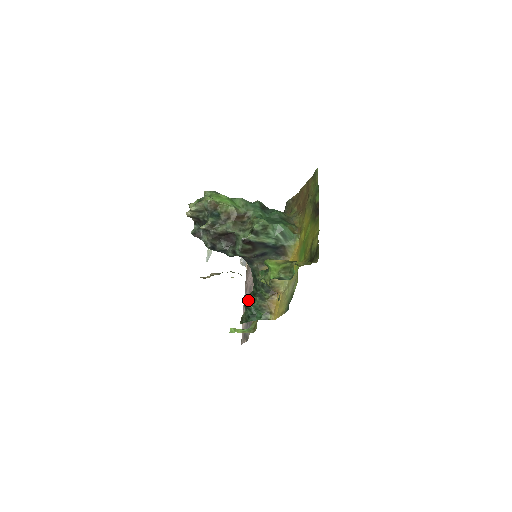
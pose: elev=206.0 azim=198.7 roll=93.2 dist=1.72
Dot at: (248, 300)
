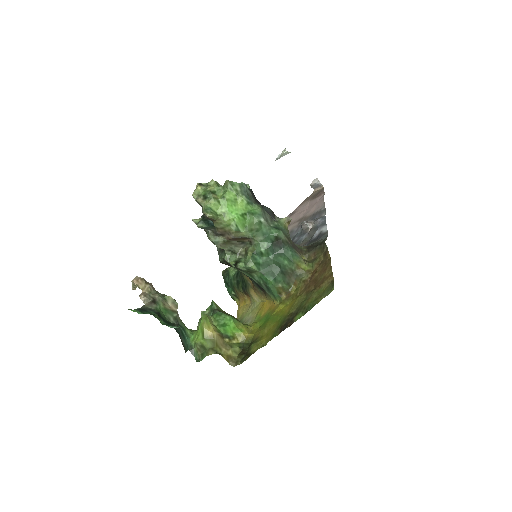
Dot at: (231, 272)
